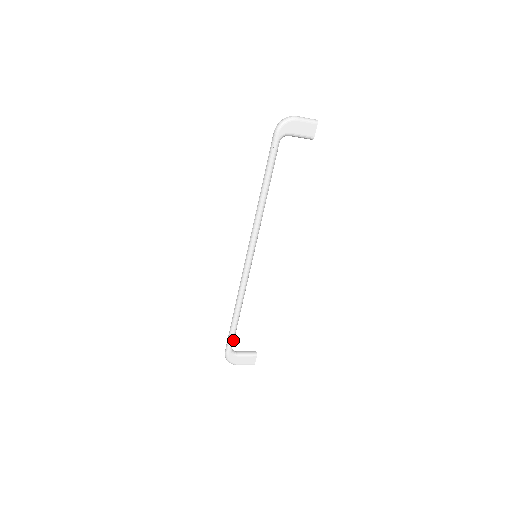
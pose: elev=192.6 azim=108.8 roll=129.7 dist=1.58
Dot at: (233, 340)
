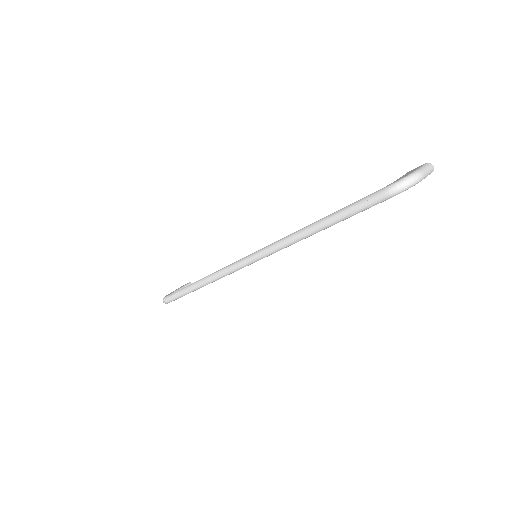
Dot at: occluded
